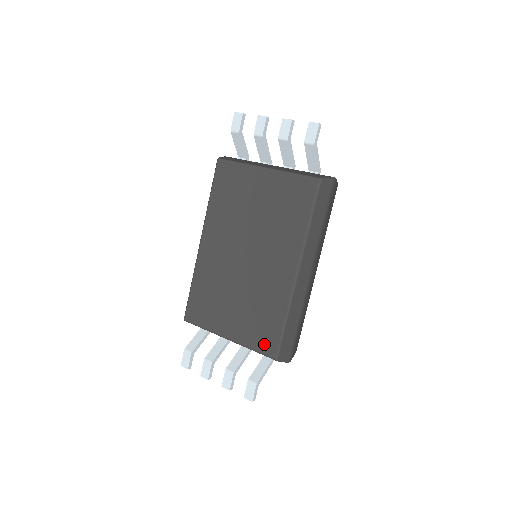
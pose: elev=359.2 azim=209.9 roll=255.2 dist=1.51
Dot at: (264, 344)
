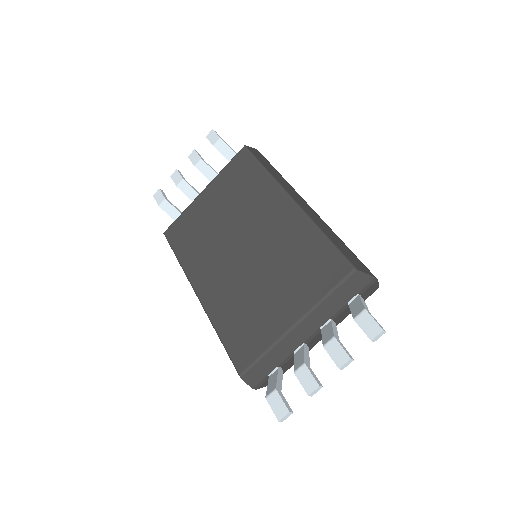
Dot at: (329, 275)
